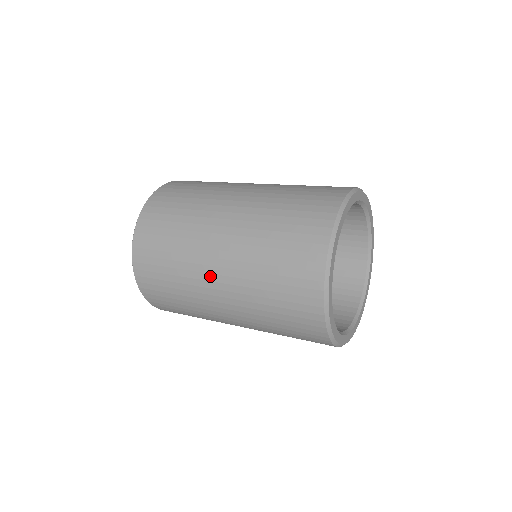
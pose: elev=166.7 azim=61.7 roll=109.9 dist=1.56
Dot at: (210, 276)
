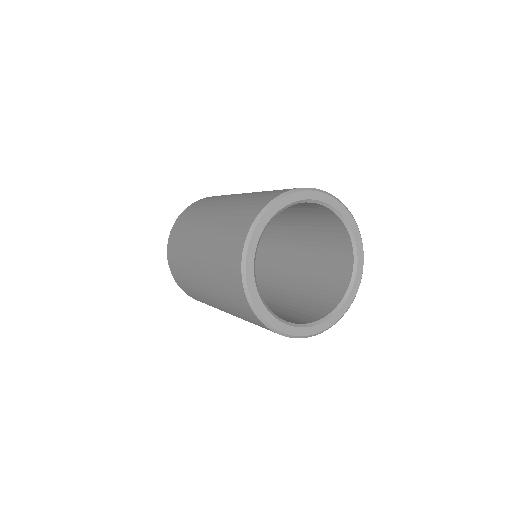
Dot at: (201, 229)
